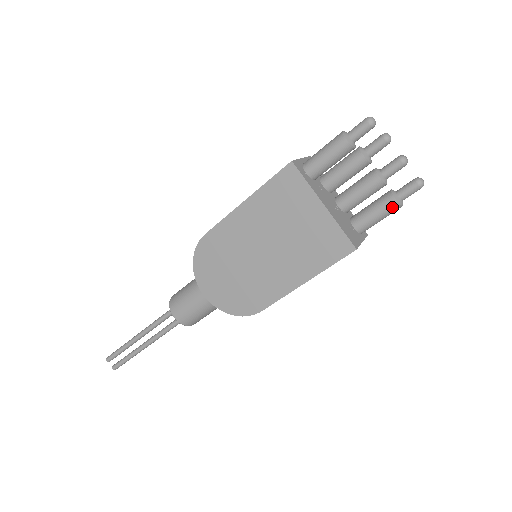
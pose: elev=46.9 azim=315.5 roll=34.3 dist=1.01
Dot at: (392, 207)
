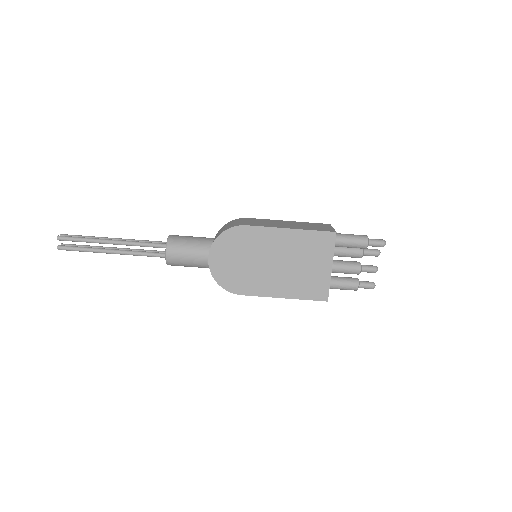
Dot at: (353, 288)
